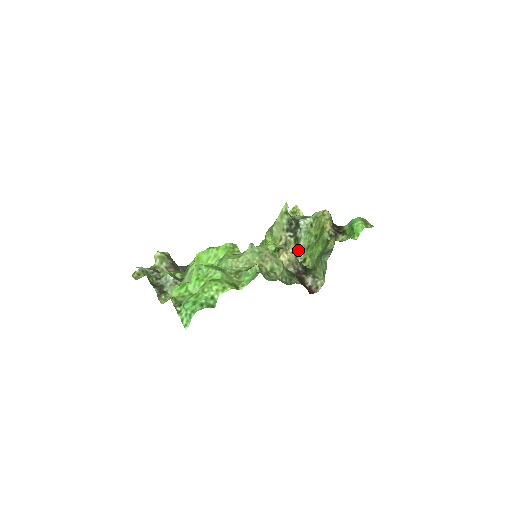
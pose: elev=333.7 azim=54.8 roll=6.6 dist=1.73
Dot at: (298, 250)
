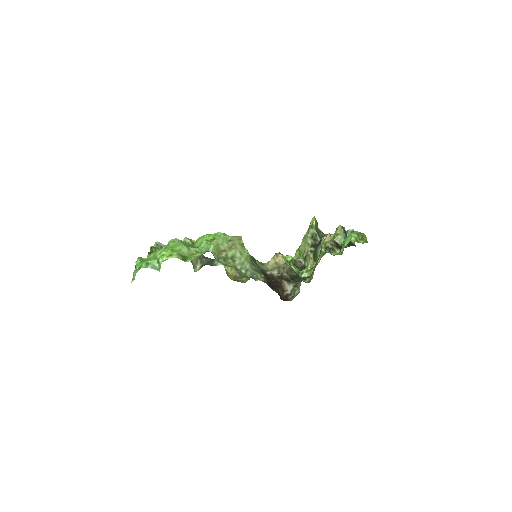
Dot at: (314, 266)
